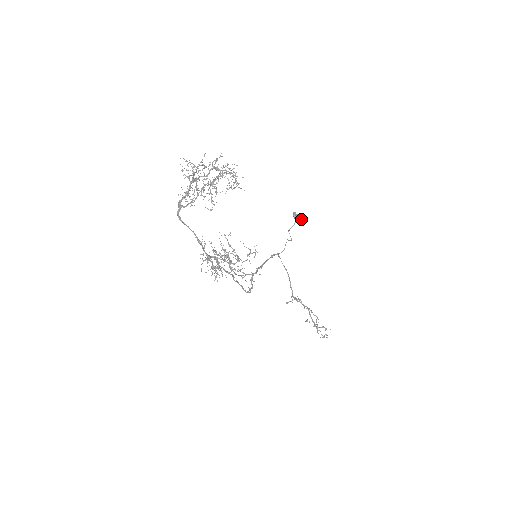
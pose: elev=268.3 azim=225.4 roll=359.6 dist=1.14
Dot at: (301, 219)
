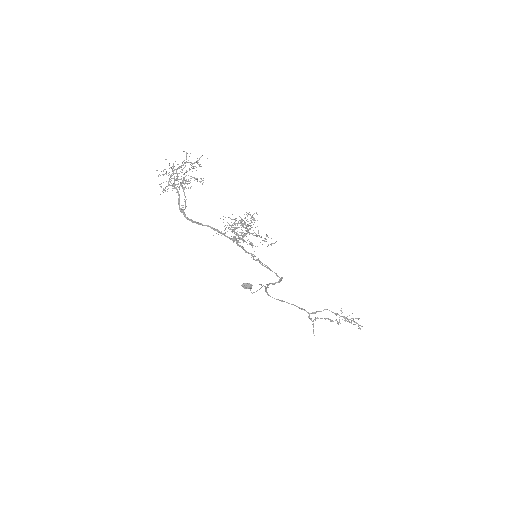
Dot at: (250, 285)
